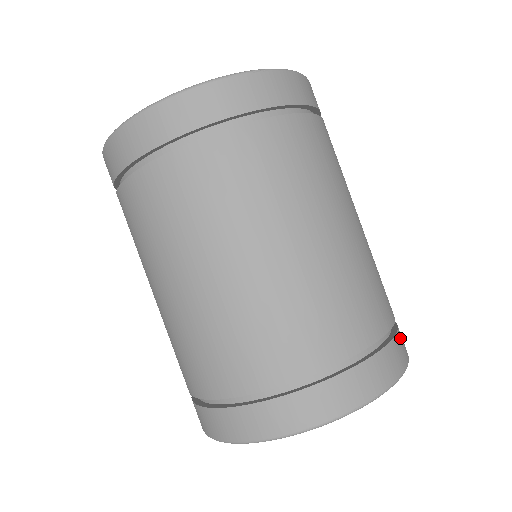
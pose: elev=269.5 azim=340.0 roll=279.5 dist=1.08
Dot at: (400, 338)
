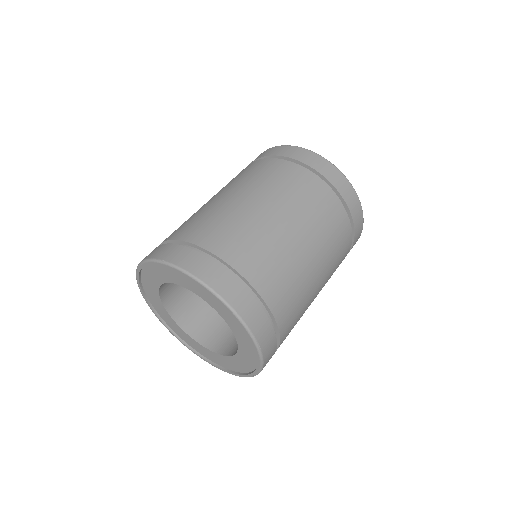
Dot at: occluded
